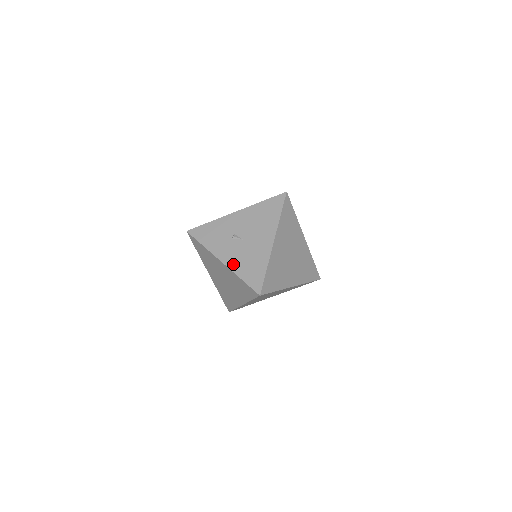
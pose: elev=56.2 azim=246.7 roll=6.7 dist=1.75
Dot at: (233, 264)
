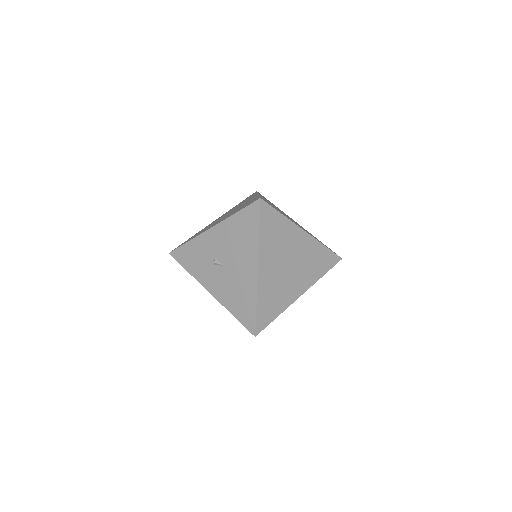
Dot at: (222, 297)
